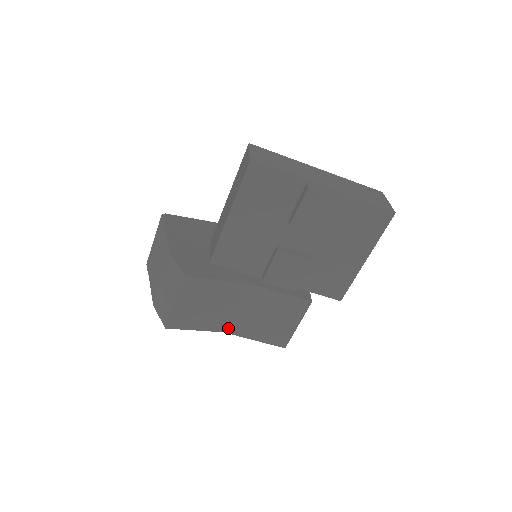
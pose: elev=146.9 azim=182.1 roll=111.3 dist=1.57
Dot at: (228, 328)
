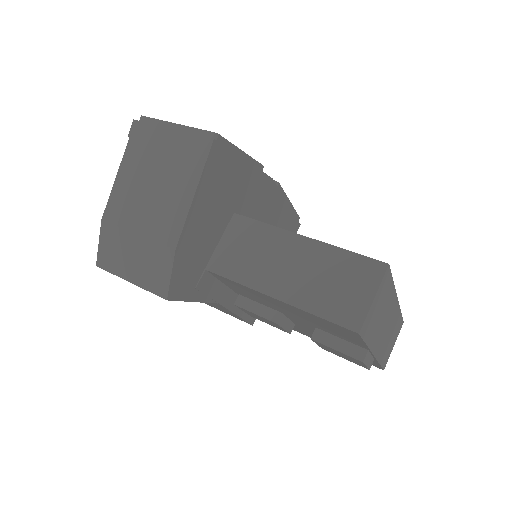
Dot at: occluded
